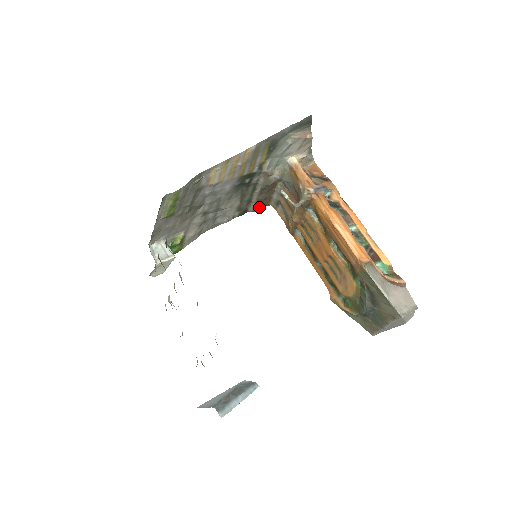
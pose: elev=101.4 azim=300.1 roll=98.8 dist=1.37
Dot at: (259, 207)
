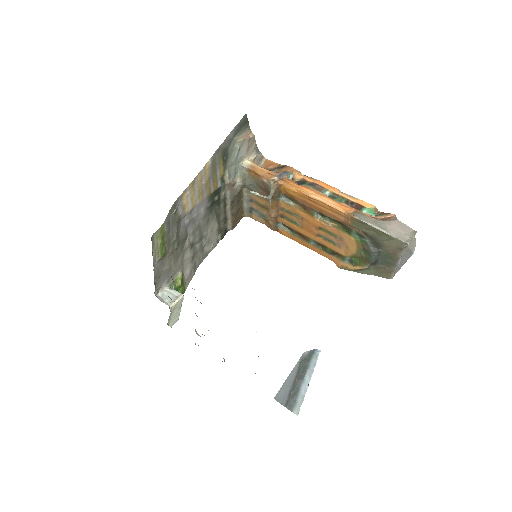
Dot at: (236, 222)
